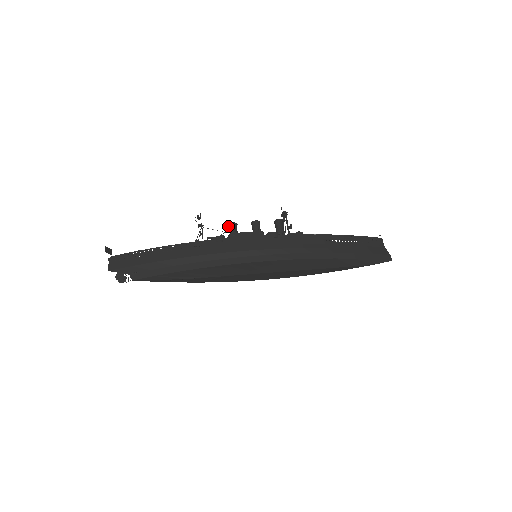
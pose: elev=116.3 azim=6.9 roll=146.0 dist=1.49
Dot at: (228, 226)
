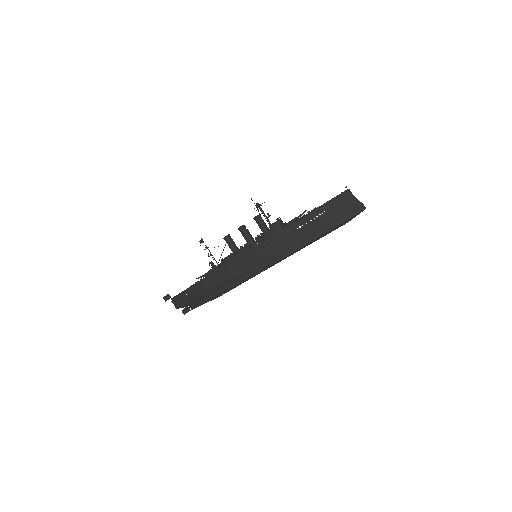
Dot at: occluded
